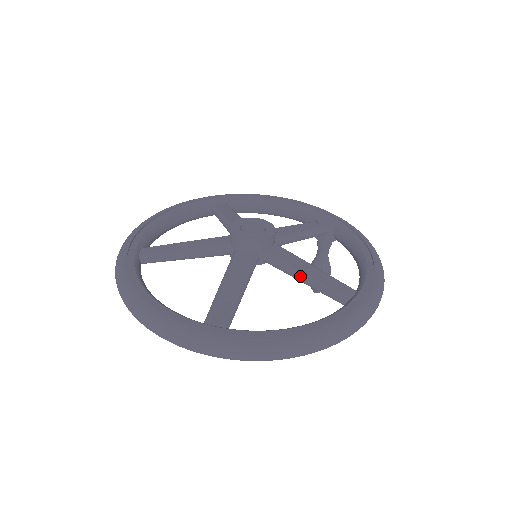
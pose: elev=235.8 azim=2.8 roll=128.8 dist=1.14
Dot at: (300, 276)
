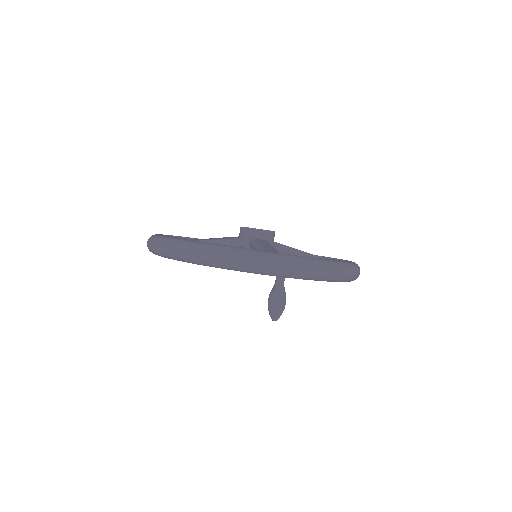
Dot at: (303, 254)
